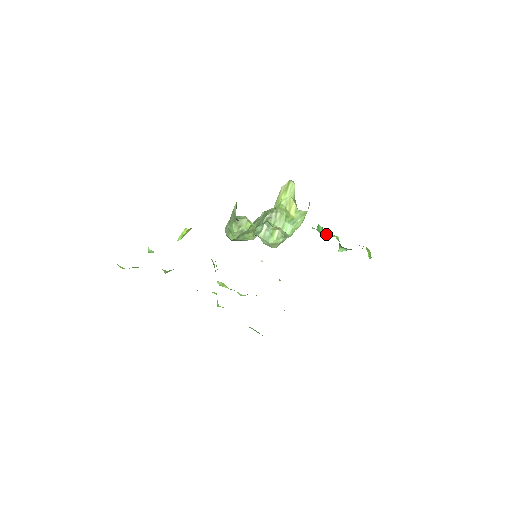
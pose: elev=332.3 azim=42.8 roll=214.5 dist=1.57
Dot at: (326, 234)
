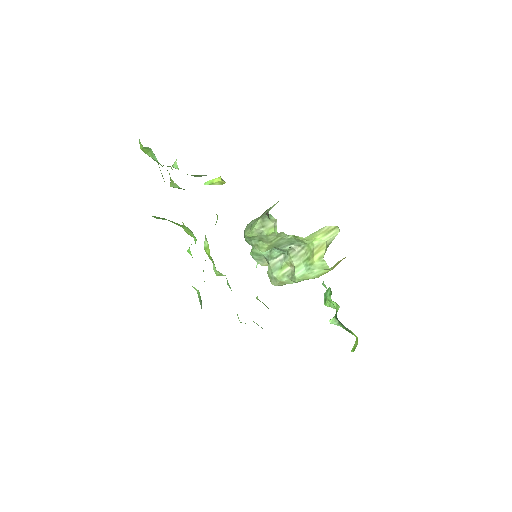
Dot at: occluded
